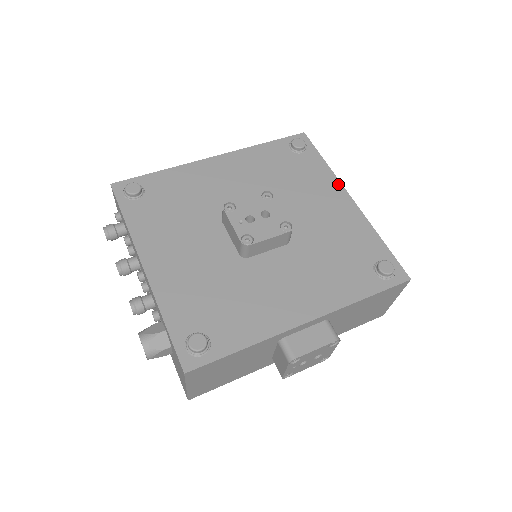
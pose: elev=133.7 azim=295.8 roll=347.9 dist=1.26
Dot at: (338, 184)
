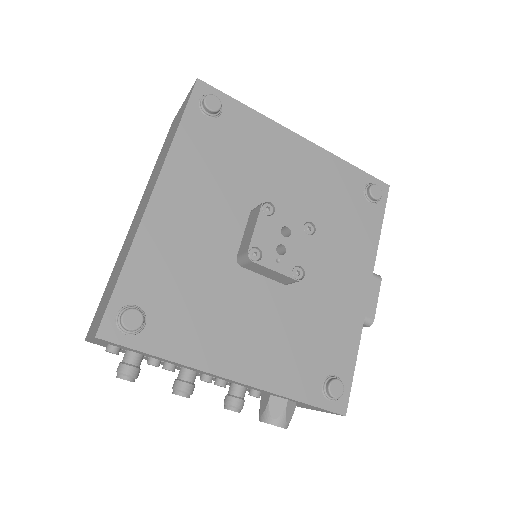
Dot at: (280, 129)
